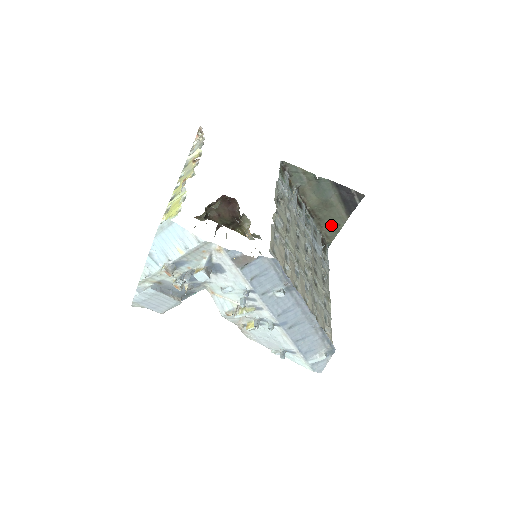
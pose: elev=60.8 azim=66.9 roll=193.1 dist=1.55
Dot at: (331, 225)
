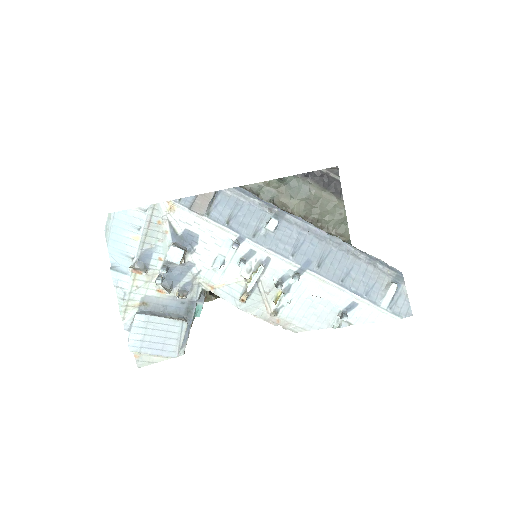
Dot at: (334, 220)
